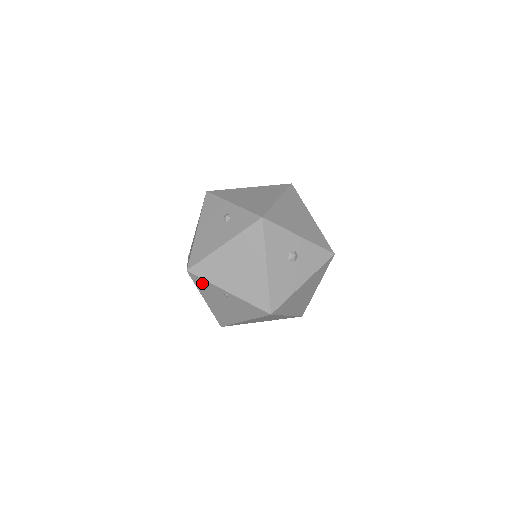
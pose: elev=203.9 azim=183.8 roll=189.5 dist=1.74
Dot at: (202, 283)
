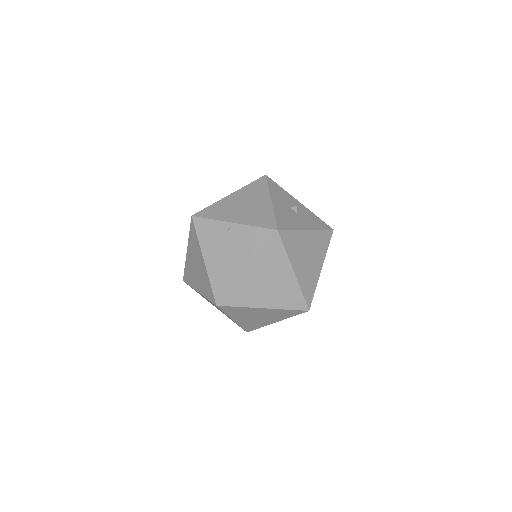
Dot at: (205, 226)
